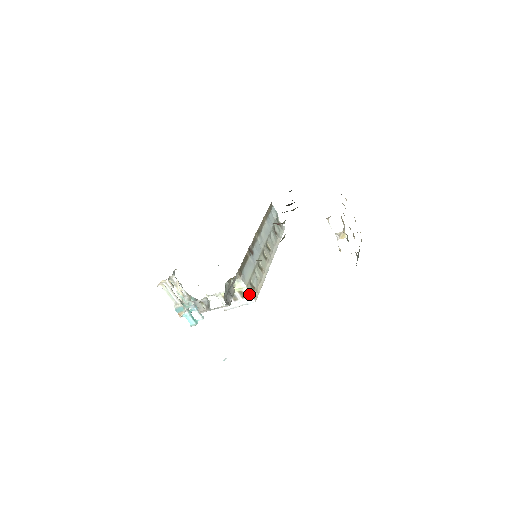
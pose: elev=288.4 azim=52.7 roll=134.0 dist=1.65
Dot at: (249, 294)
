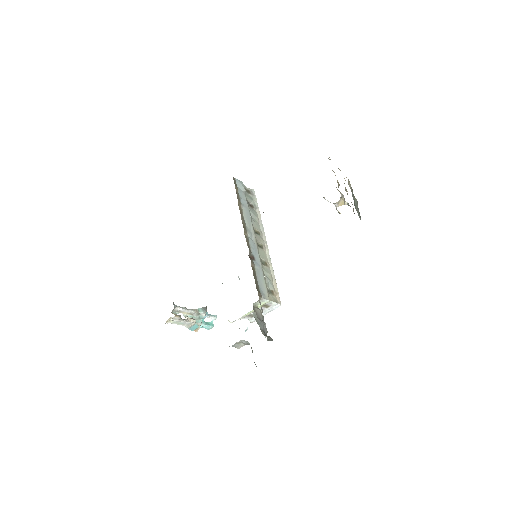
Dot at: (273, 303)
